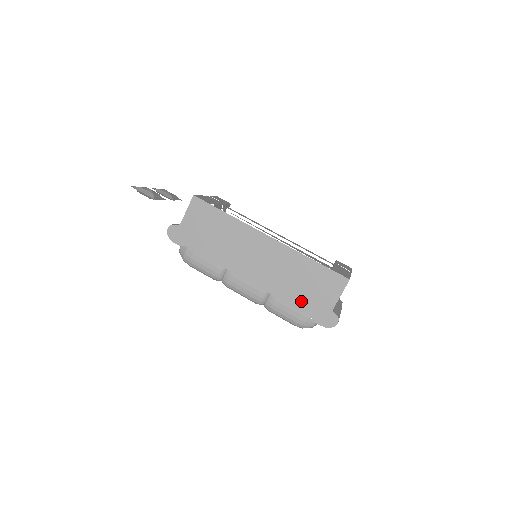
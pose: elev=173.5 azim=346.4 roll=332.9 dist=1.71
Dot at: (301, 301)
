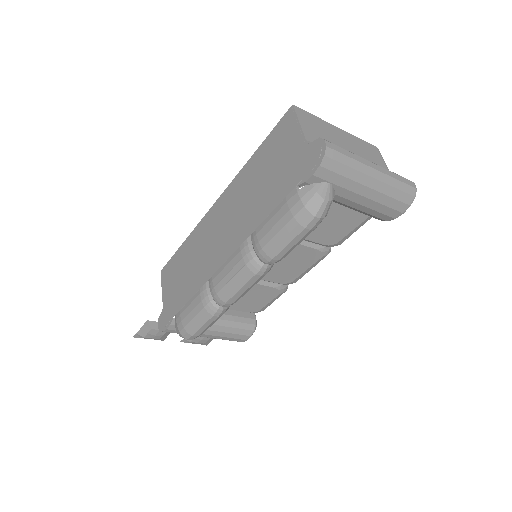
Dot at: (276, 192)
